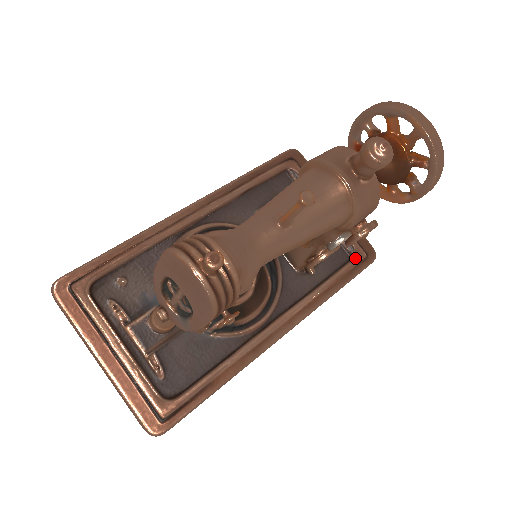
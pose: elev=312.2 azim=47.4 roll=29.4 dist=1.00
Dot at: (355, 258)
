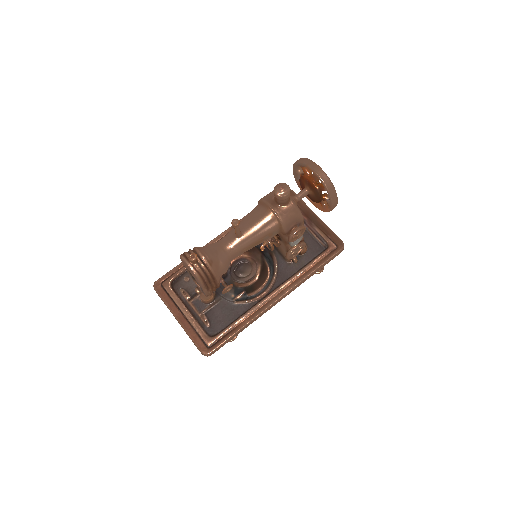
Dot at: (327, 249)
